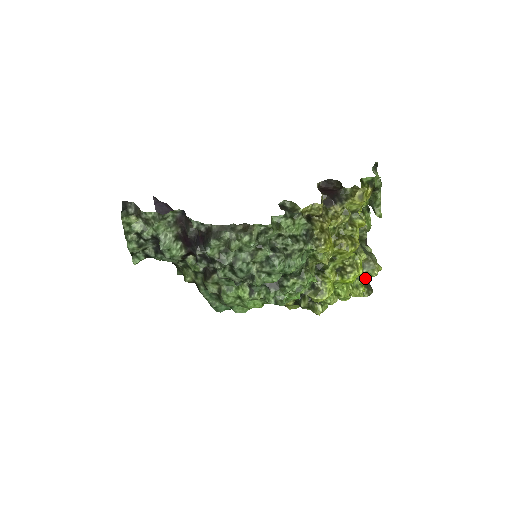
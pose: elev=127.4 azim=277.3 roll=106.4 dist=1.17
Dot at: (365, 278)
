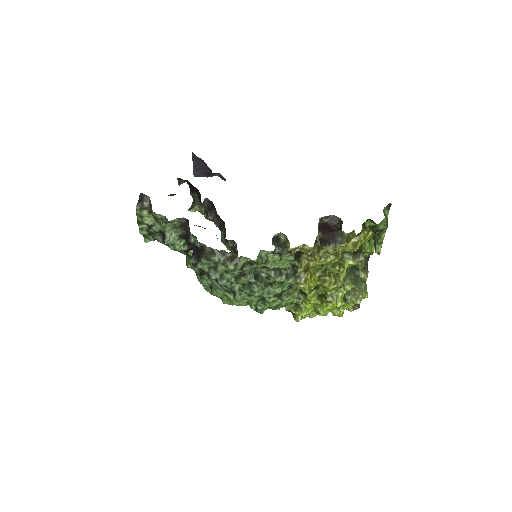
Dot at: occluded
